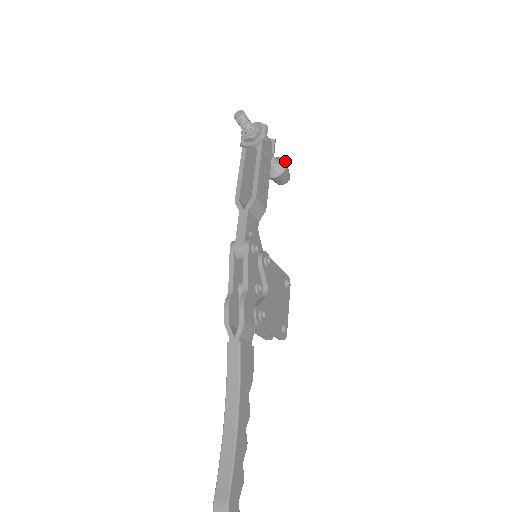
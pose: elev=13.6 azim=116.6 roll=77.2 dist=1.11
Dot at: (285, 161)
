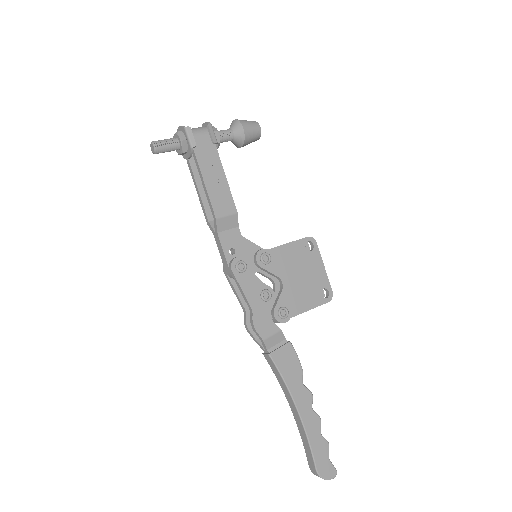
Dot at: (240, 124)
